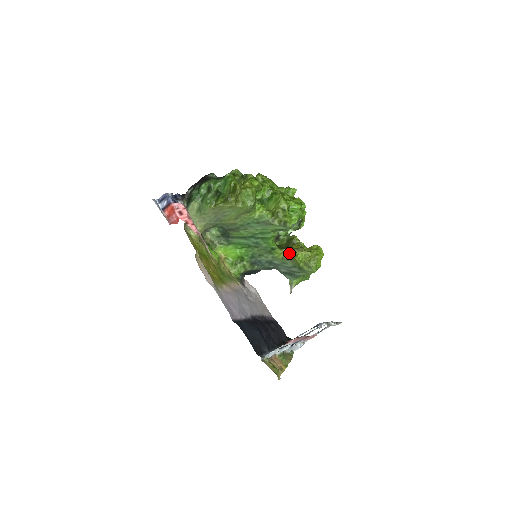
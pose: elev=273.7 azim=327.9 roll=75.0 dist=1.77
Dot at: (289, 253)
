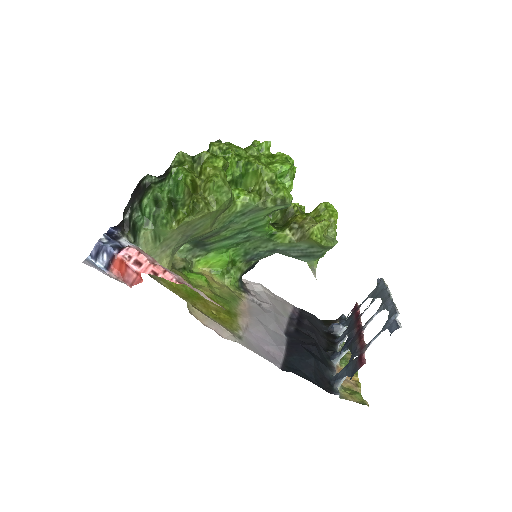
Dot at: (297, 232)
